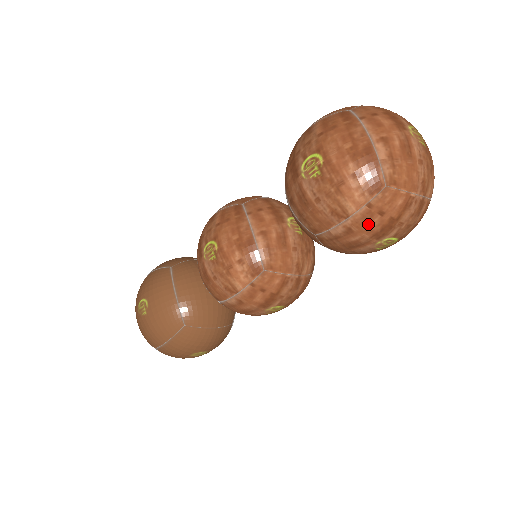
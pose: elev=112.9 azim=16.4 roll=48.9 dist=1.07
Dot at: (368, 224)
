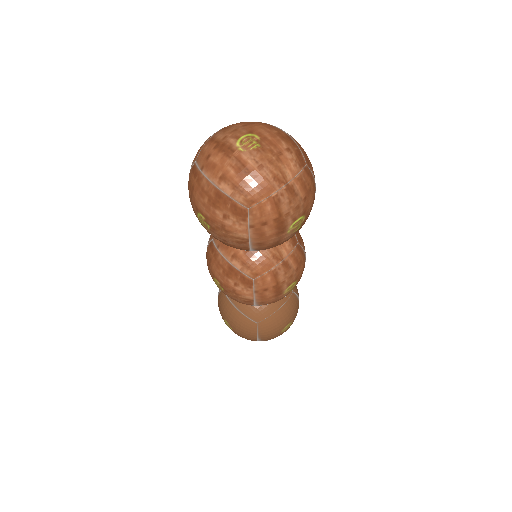
Dot at: (265, 234)
